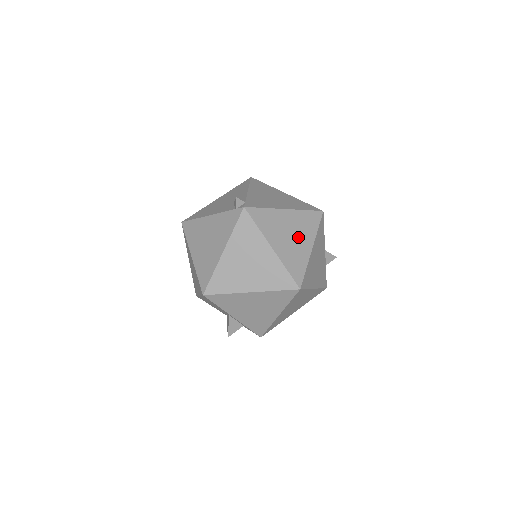
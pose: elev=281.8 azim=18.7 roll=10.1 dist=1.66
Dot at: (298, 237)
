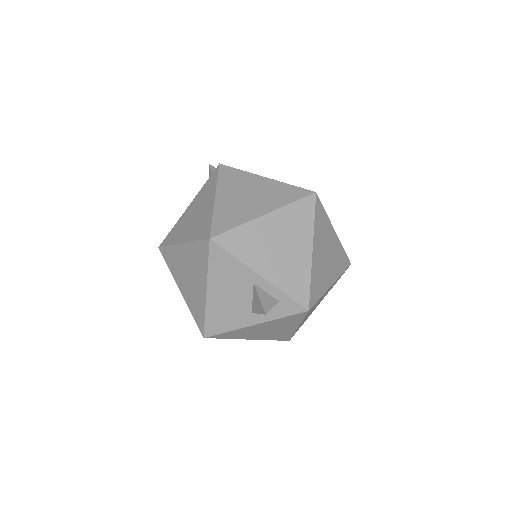
Dot at: occluded
